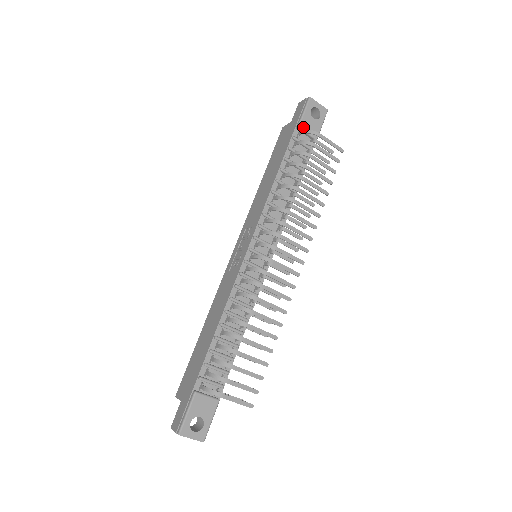
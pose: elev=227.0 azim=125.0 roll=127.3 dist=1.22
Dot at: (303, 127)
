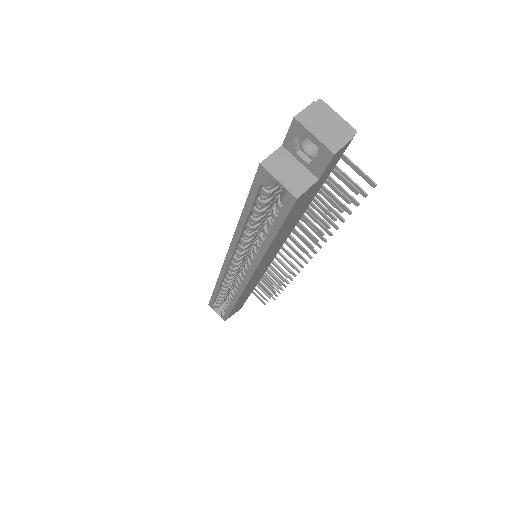
Dot at: occluded
